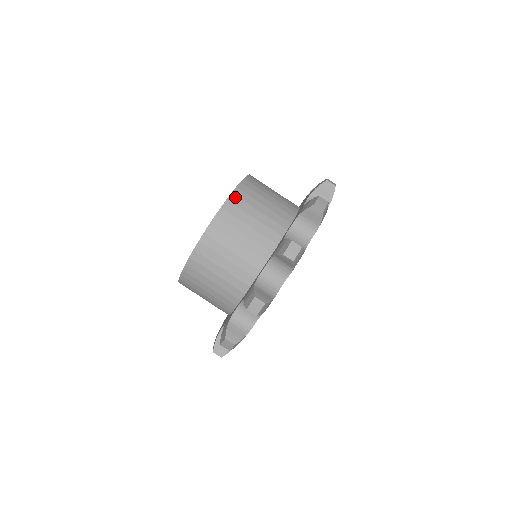
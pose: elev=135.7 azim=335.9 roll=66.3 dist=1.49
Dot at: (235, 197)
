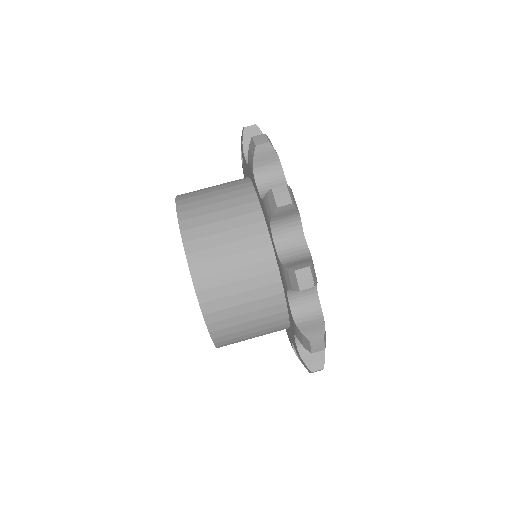
Dot at: (206, 305)
